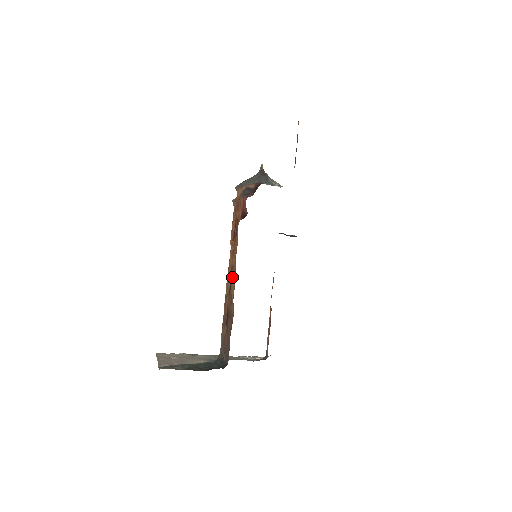
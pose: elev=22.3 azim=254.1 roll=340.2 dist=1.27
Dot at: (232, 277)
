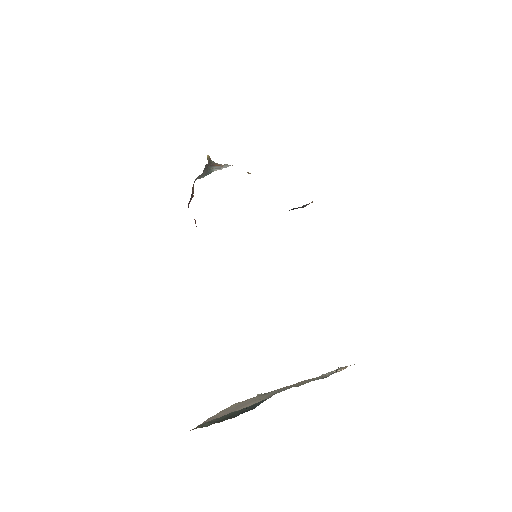
Dot at: occluded
